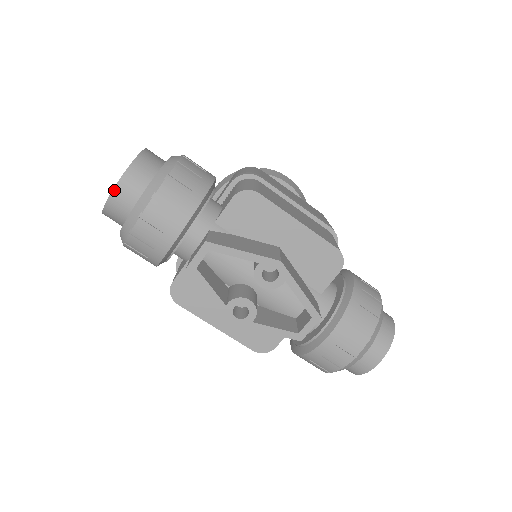
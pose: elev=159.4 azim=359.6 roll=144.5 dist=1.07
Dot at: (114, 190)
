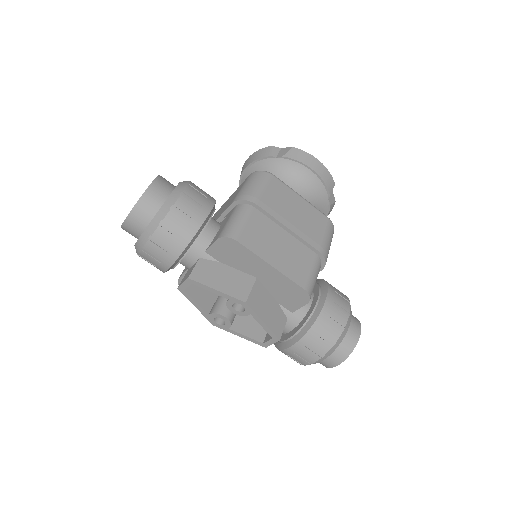
Dot at: (124, 223)
